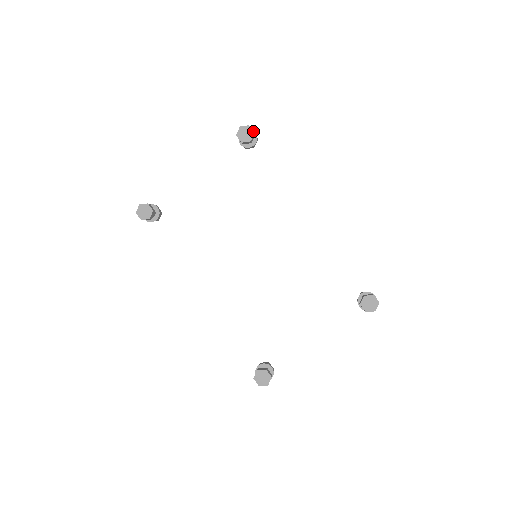
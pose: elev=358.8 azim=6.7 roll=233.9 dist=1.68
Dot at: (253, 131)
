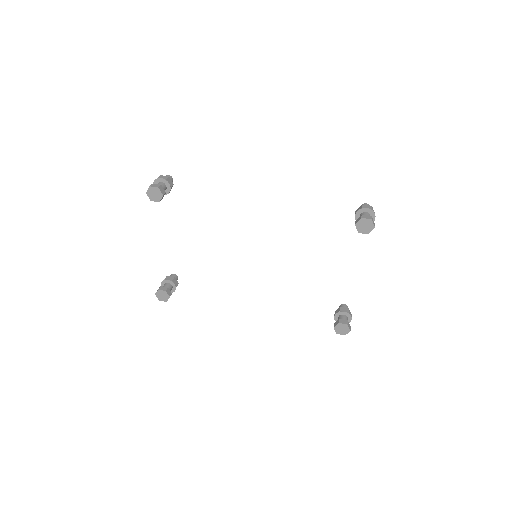
Dot at: (156, 187)
